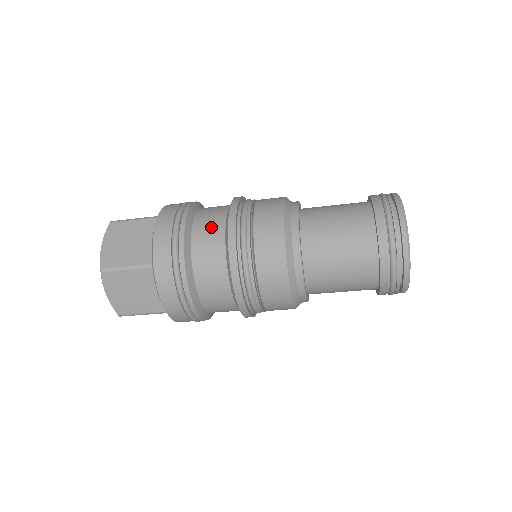
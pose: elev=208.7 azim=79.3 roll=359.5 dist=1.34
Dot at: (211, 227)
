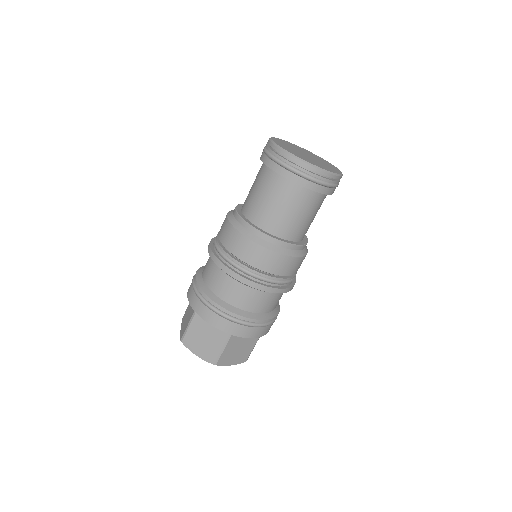
Dot at: (207, 261)
